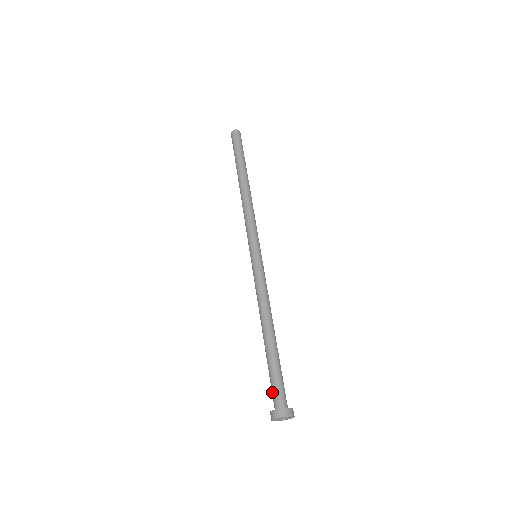
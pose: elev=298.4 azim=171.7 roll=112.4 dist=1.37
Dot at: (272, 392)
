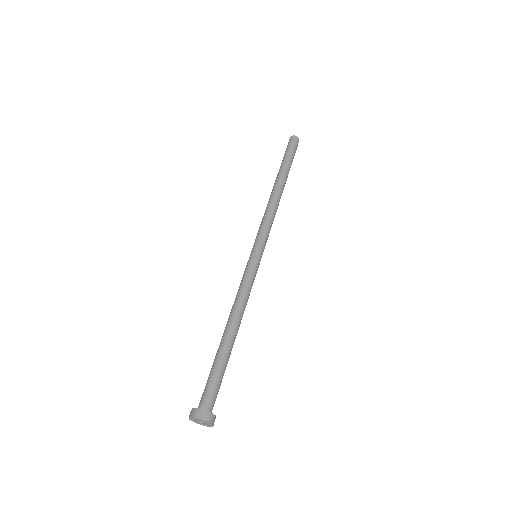
Dot at: occluded
